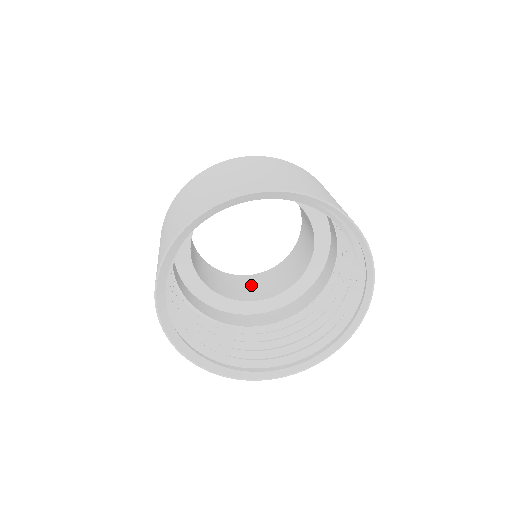
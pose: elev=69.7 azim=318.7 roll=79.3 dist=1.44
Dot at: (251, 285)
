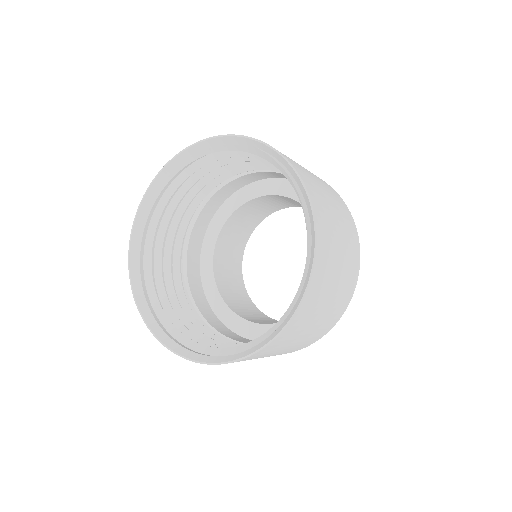
Dot at: occluded
